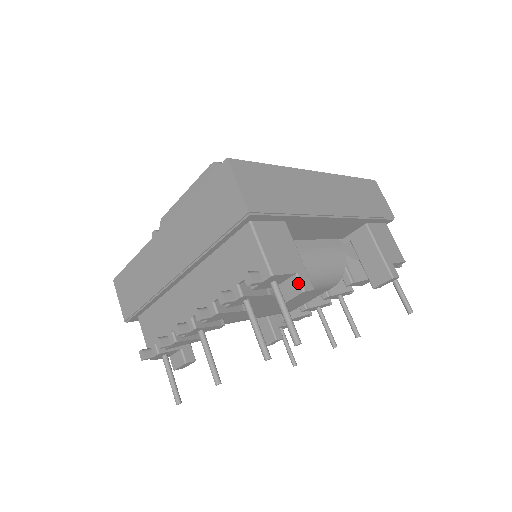
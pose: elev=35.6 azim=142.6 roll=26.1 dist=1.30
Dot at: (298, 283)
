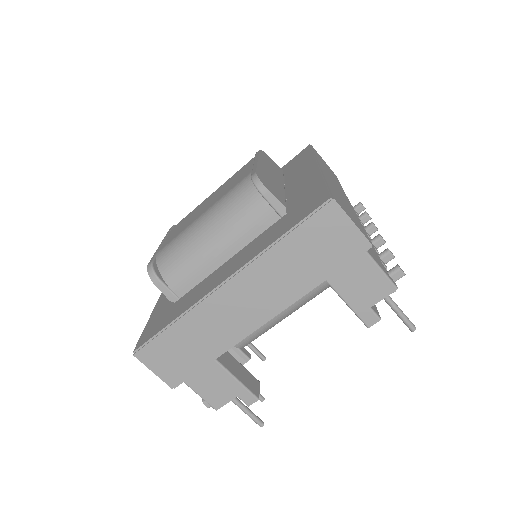
Dot at: (242, 400)
